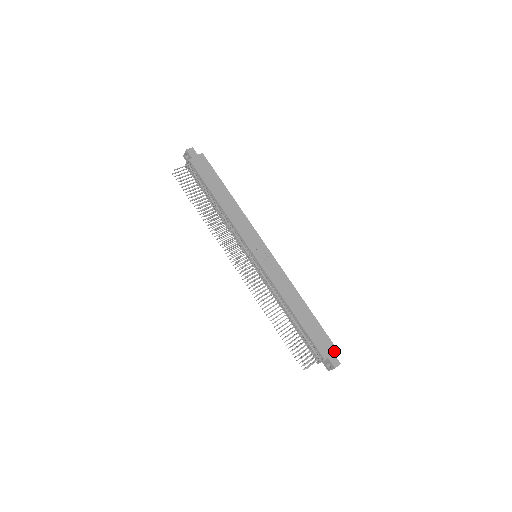
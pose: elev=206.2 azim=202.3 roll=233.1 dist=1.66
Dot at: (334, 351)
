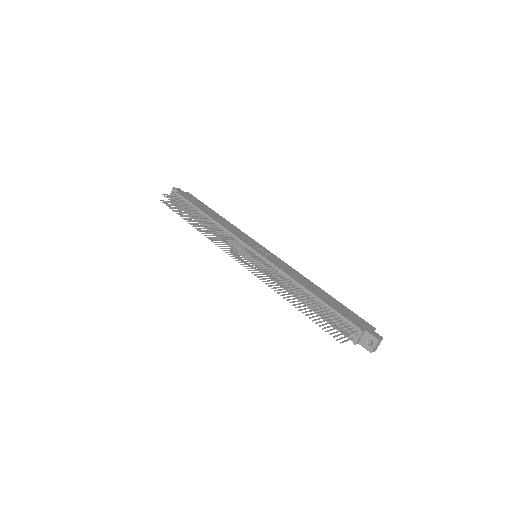
Dot at: (370, 327)
